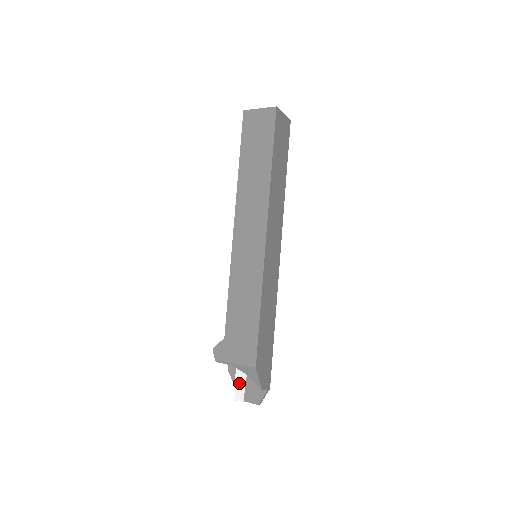
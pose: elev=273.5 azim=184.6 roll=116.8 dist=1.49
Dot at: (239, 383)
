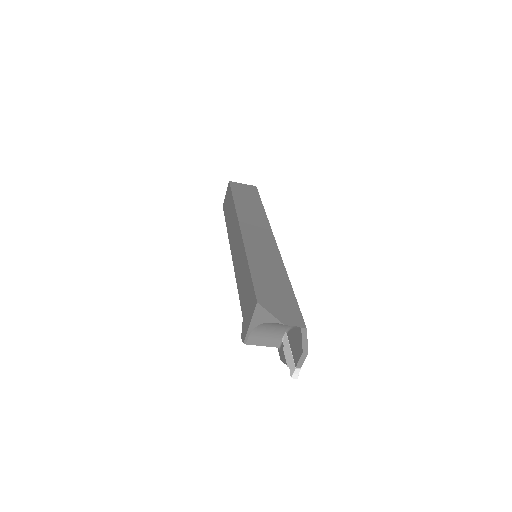
Dot at: (288, 358)
